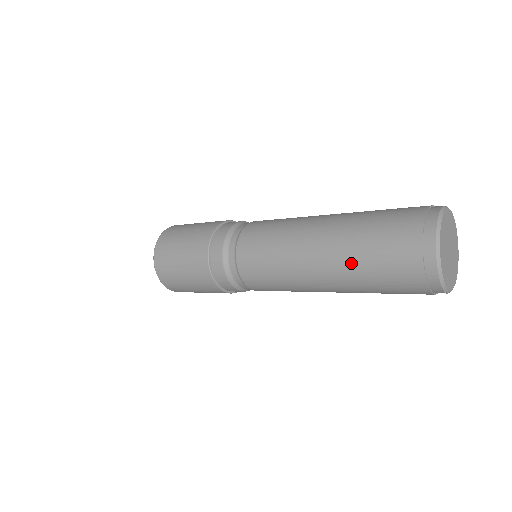
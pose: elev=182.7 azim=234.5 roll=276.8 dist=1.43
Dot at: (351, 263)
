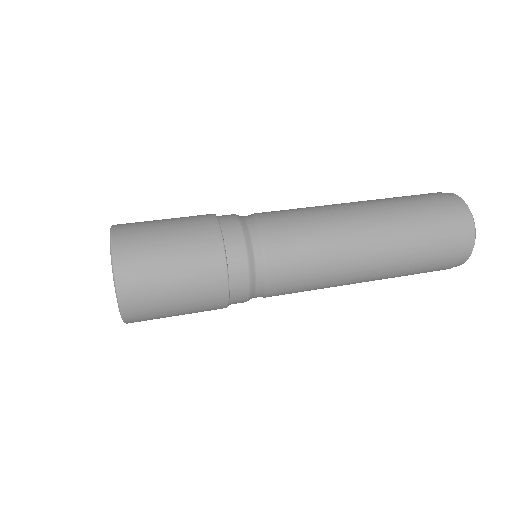
Dot at: (406, 235)
